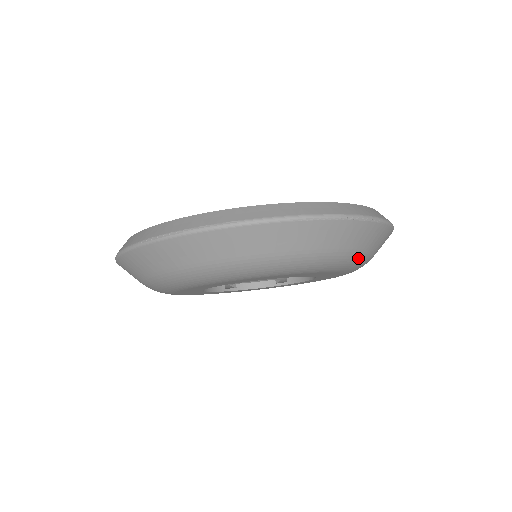
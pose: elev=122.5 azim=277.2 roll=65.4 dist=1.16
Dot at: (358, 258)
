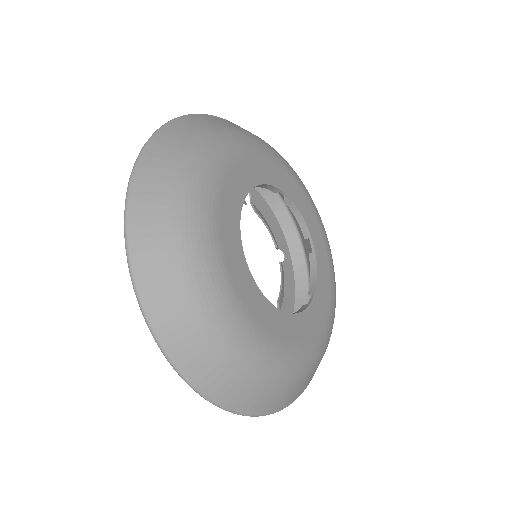
Dot at: occluded
